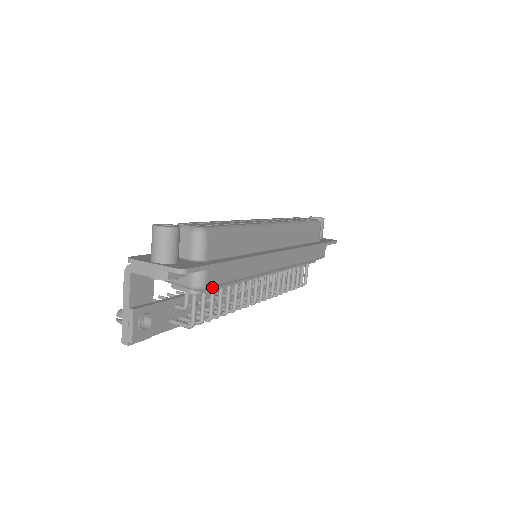
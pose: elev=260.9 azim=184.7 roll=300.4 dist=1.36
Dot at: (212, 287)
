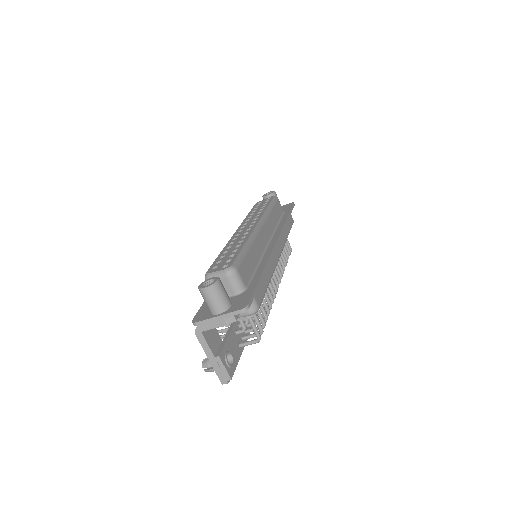
Dot at: occluded
